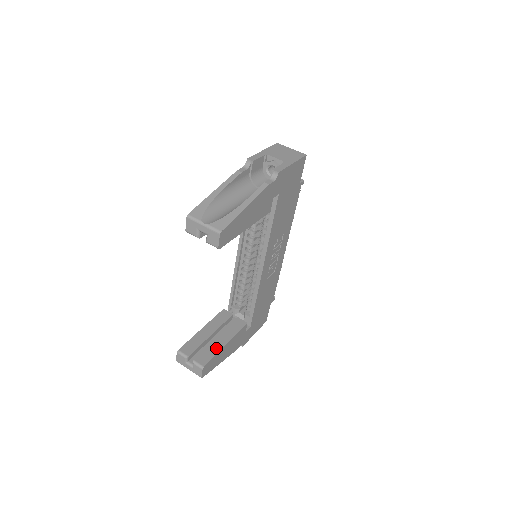
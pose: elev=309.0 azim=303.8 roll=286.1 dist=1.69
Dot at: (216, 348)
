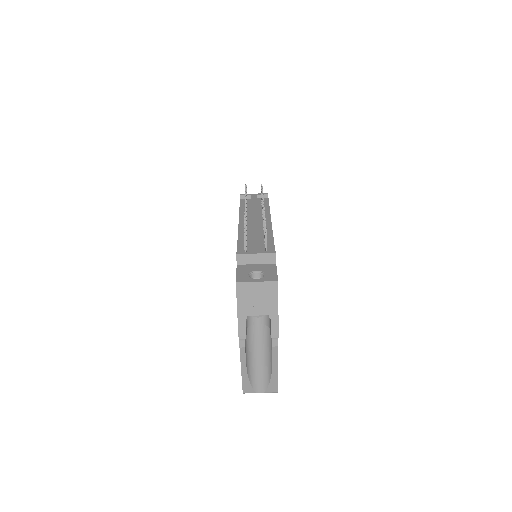
Dot at: occluded
